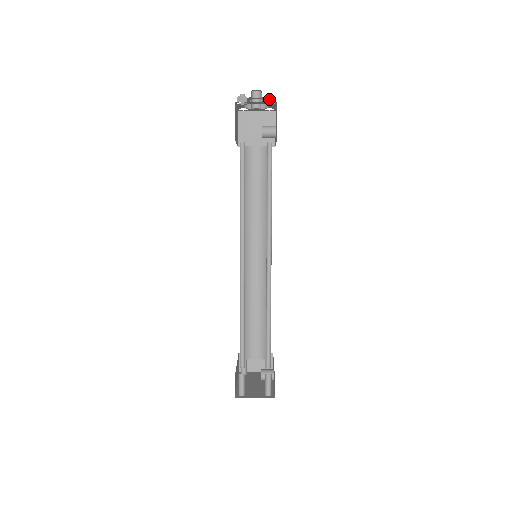
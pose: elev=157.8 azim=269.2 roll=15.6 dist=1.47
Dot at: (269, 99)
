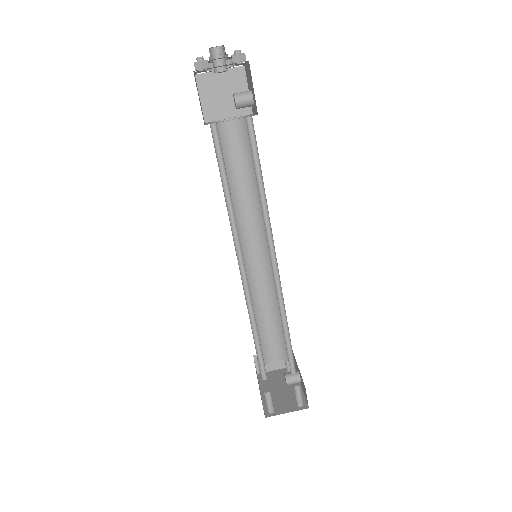
Dot at: (238, 58)
